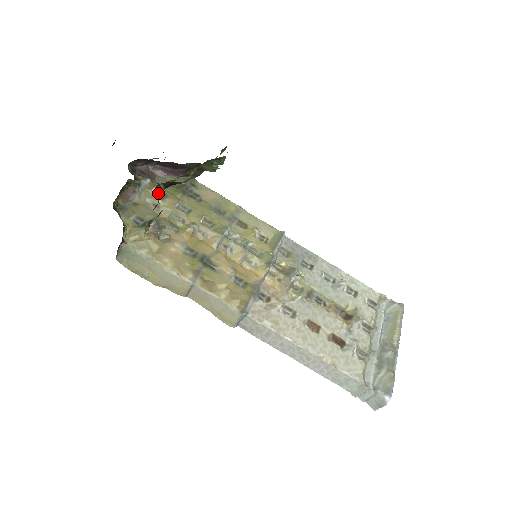
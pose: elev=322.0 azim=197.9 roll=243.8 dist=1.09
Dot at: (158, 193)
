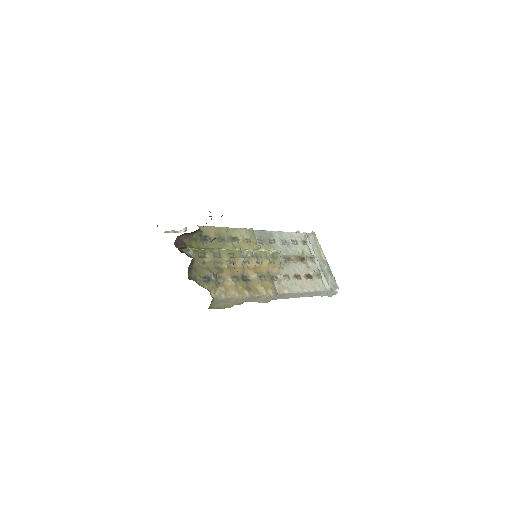
Dot at: (234, 268)
